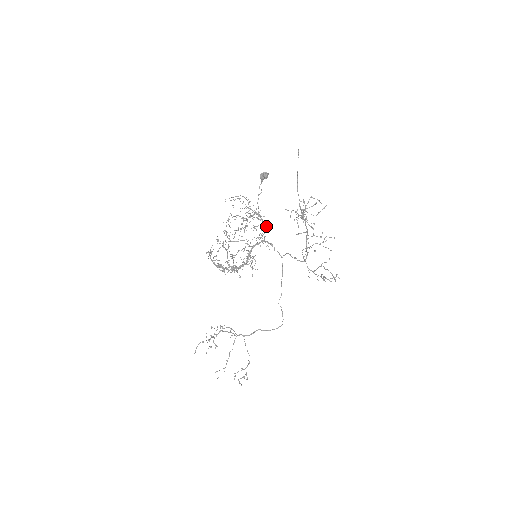
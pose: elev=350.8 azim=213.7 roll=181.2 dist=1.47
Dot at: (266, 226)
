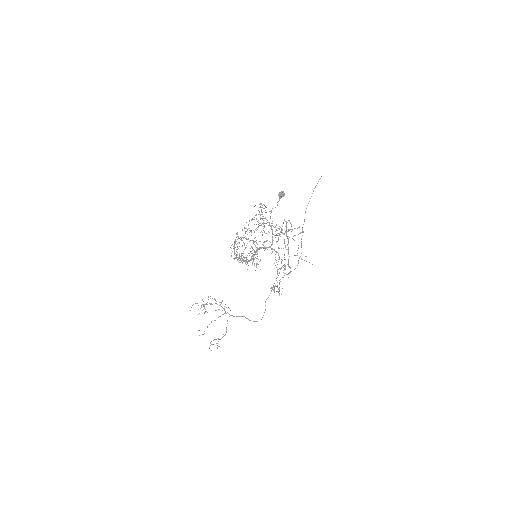
Dot at: occluded
